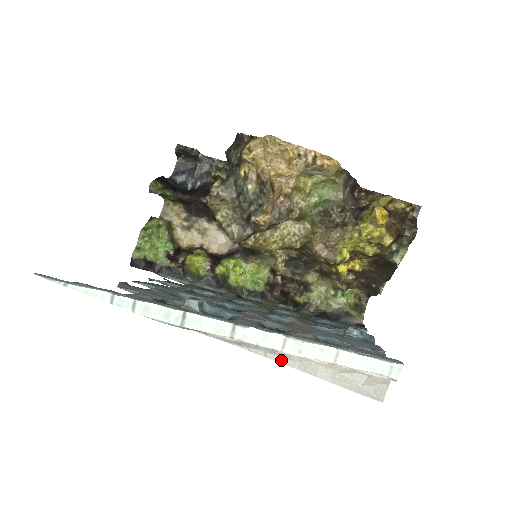
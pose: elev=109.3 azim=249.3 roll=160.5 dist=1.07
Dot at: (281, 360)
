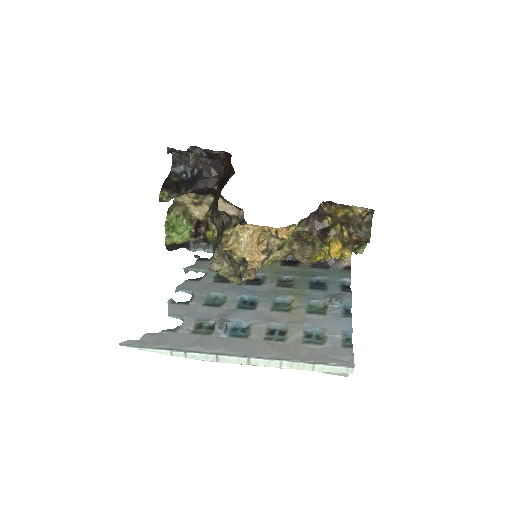
Dot at: occluded
